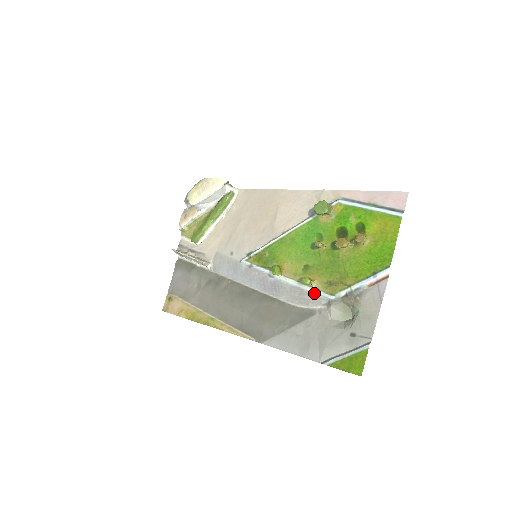
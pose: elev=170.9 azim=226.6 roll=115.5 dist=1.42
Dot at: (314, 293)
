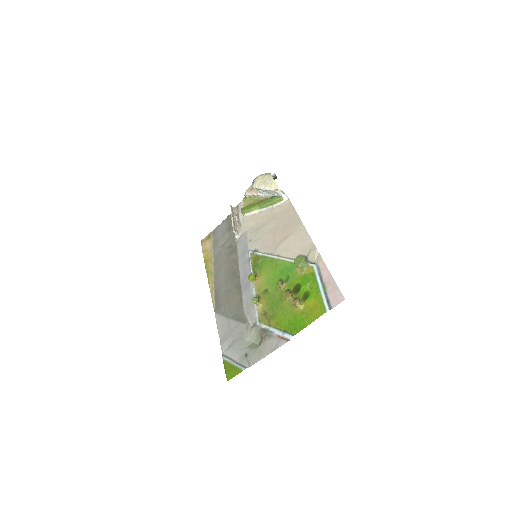
Dot at: (255, 311)
